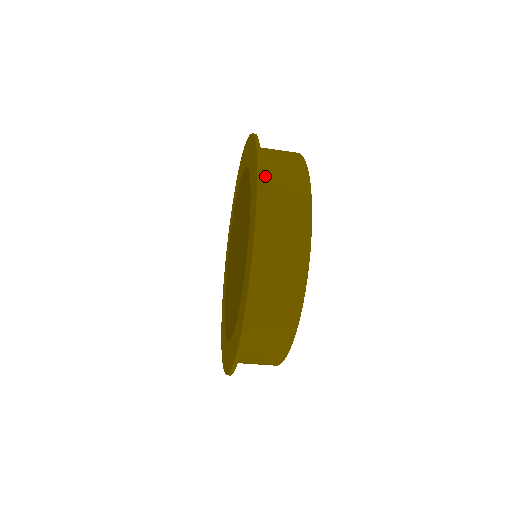
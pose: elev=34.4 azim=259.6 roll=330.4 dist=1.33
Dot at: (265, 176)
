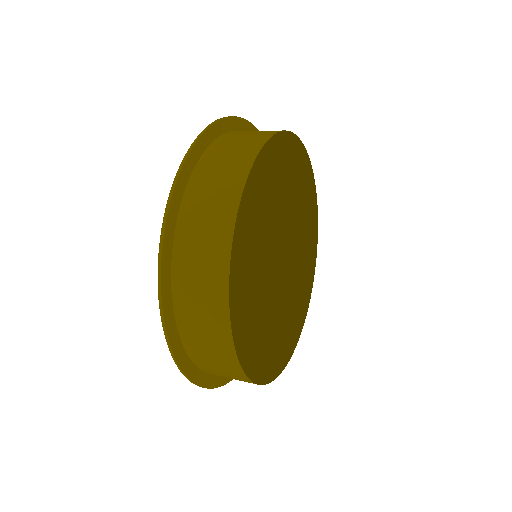
Dot at: (181, 319)
